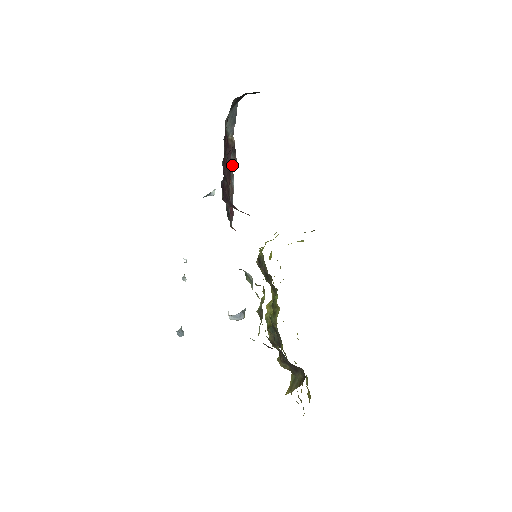
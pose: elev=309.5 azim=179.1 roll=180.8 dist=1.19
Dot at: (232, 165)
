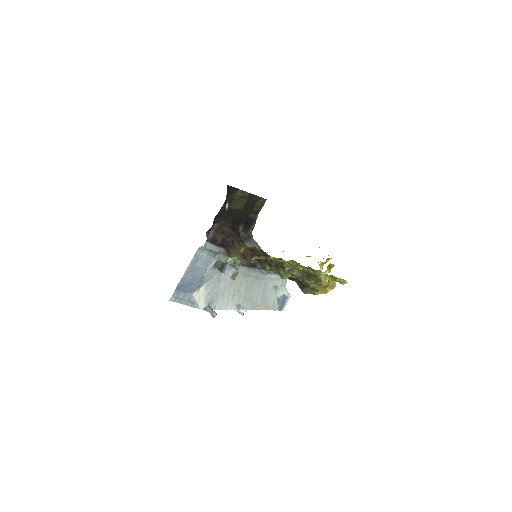
Dot at: occluded
